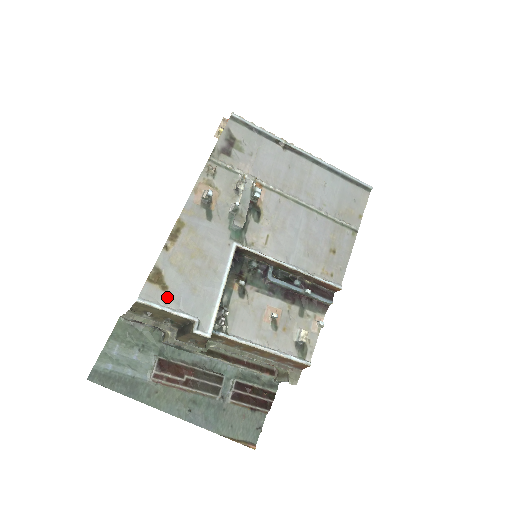
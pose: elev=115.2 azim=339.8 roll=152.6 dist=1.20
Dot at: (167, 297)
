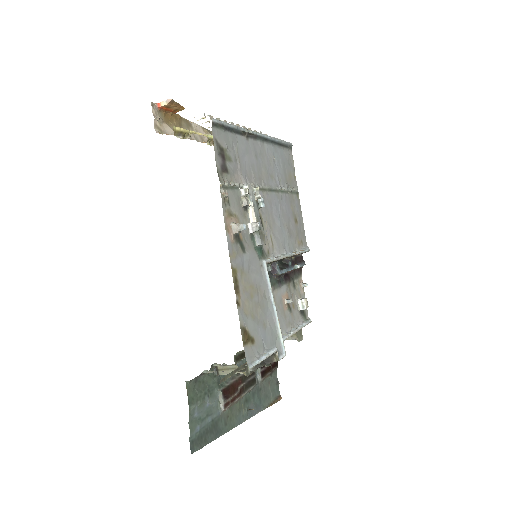
Dot at: (257, 347)
